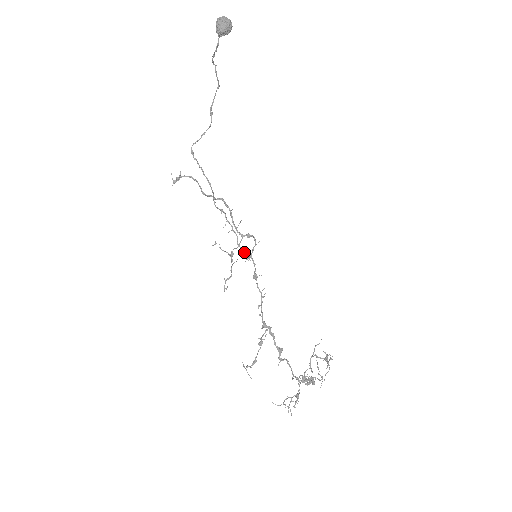
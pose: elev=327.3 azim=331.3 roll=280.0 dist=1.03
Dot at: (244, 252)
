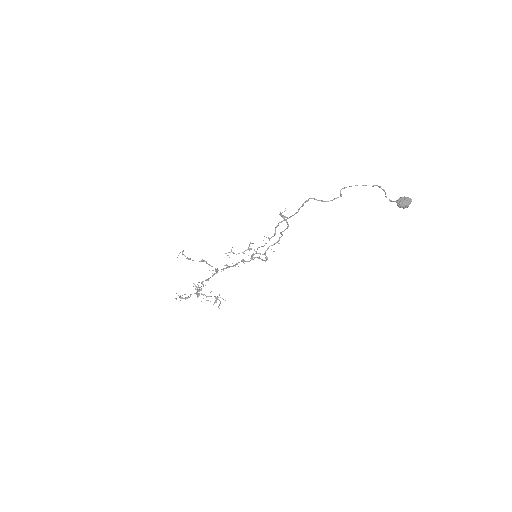
Dot at: occluded
